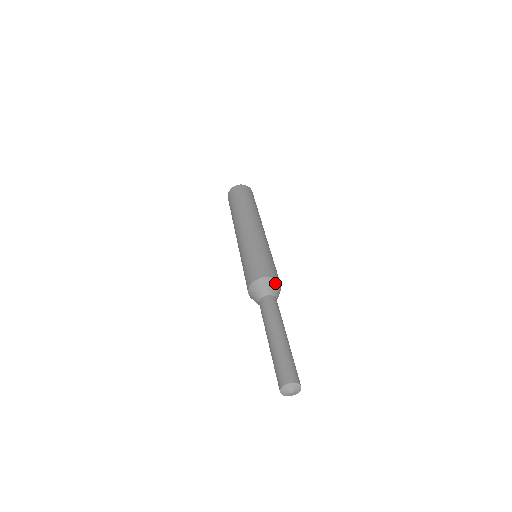
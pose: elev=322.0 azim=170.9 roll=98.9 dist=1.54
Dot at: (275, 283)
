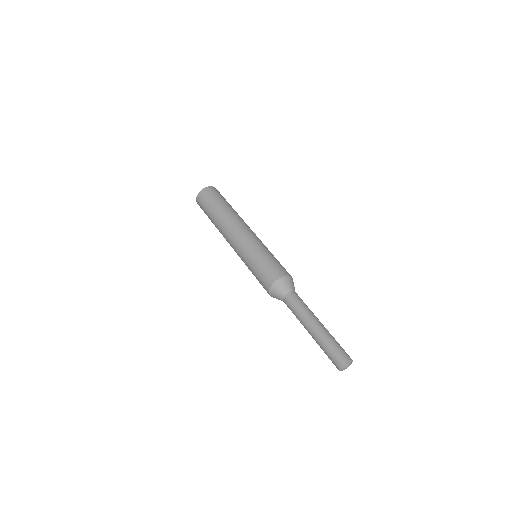
Dot at: (282, 282)
